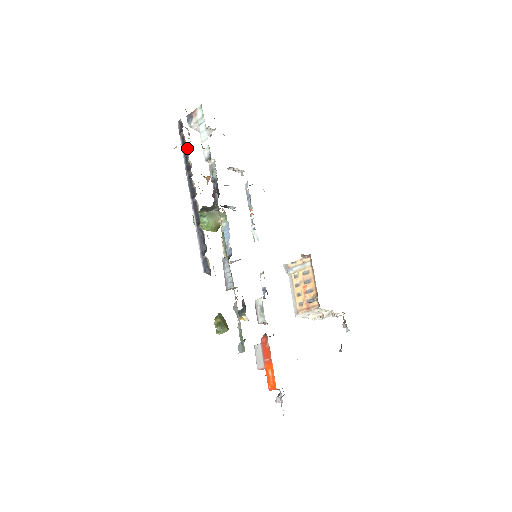
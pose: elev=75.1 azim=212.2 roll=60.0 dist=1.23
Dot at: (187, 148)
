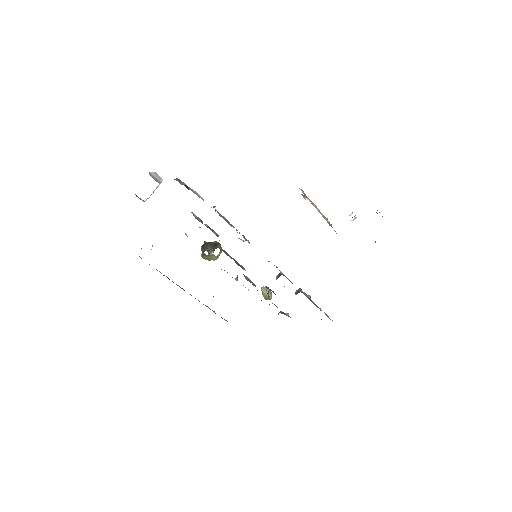
Dot at: (156, 269)
